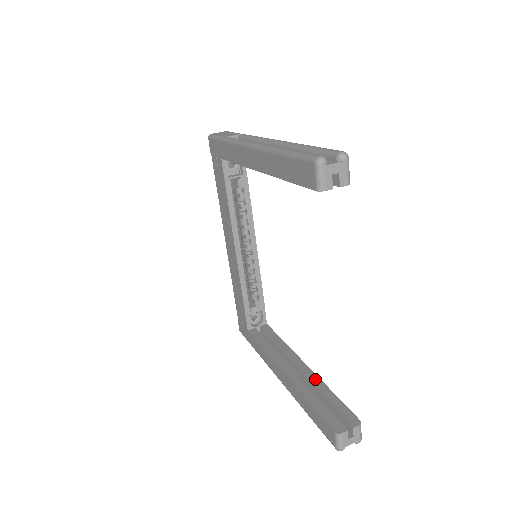
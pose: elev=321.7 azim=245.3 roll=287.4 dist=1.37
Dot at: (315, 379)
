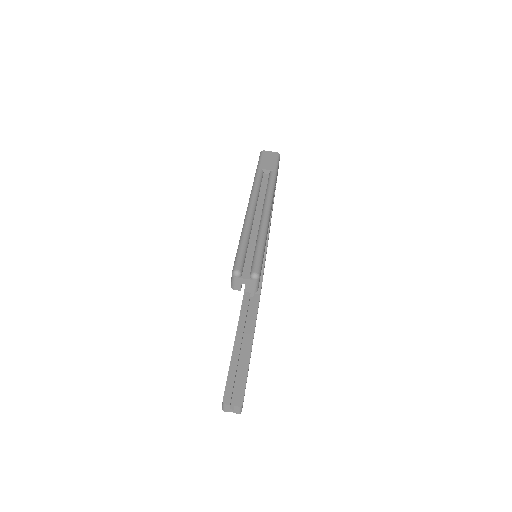
Dot at: (247, 358)
